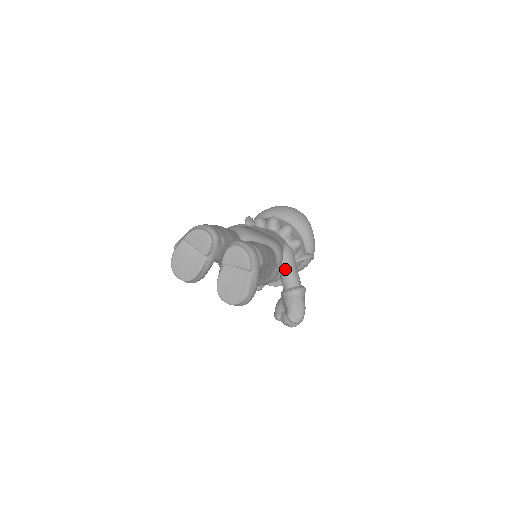
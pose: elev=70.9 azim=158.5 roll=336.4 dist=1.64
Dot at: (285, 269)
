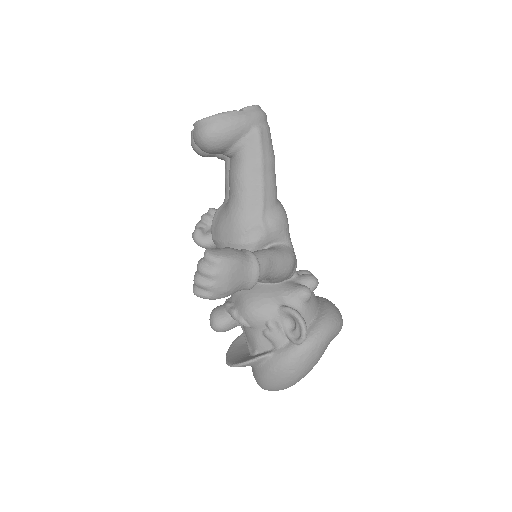
Dot at: (265, 249)
